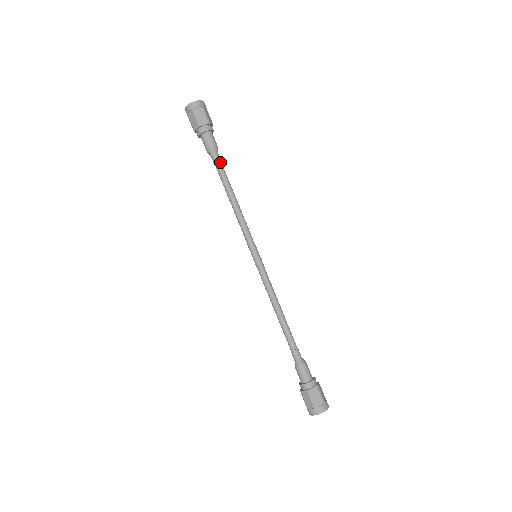
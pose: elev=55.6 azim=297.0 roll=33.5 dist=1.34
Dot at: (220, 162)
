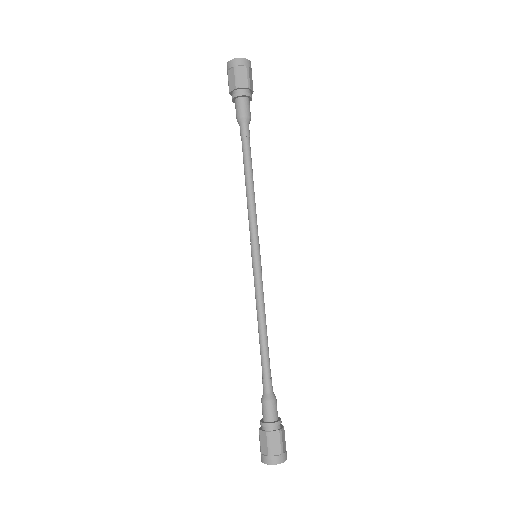
Dot at: (243, 136)
